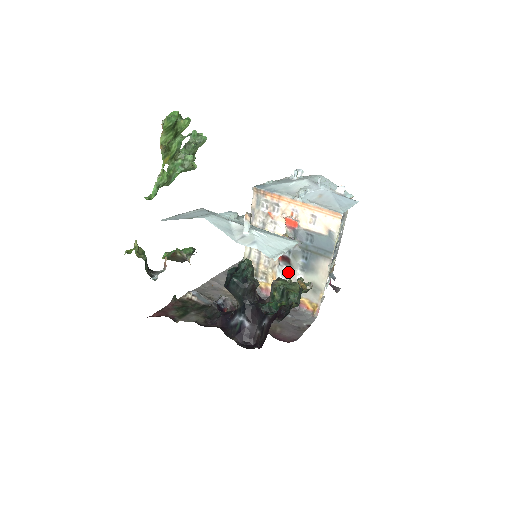
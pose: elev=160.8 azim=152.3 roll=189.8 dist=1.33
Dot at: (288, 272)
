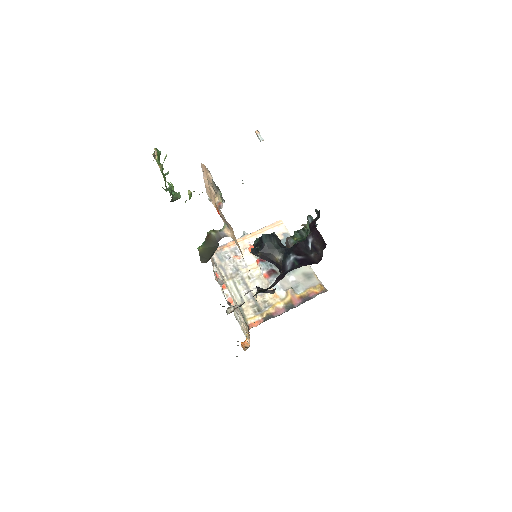
Dot at: (281, 282)
